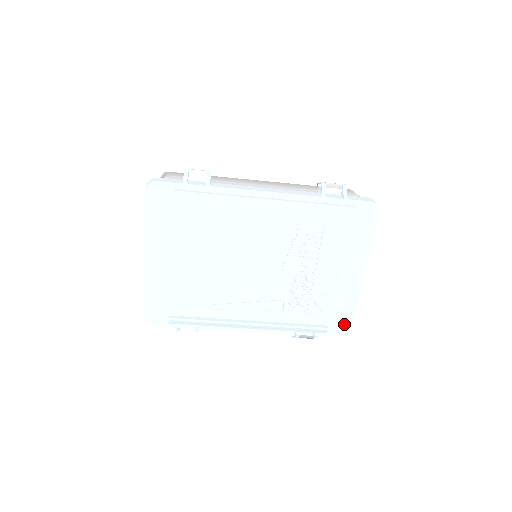
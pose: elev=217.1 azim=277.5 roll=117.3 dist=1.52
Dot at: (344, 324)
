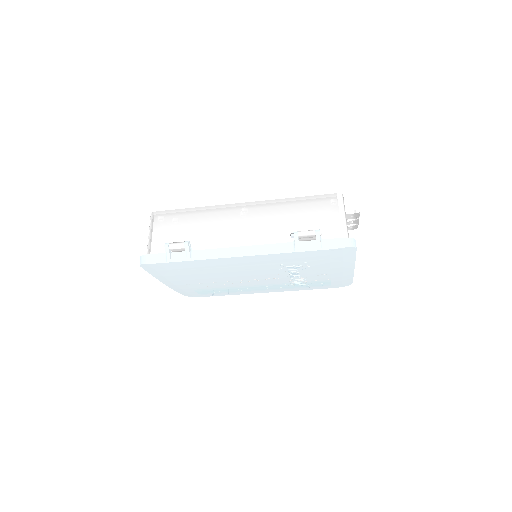
Dot at: (346, 284)
